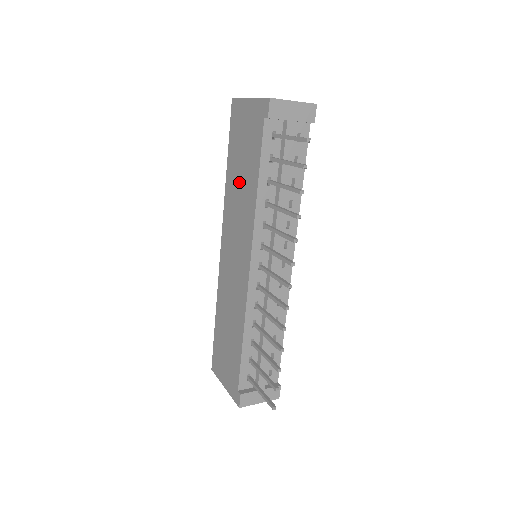
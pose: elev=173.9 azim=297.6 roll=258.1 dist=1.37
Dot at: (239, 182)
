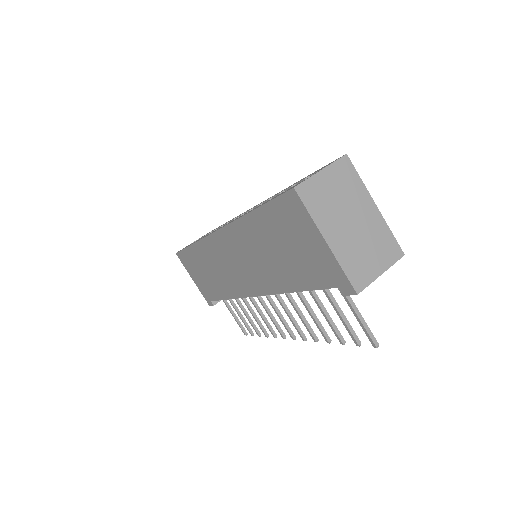
Dot at: (267, 251)
